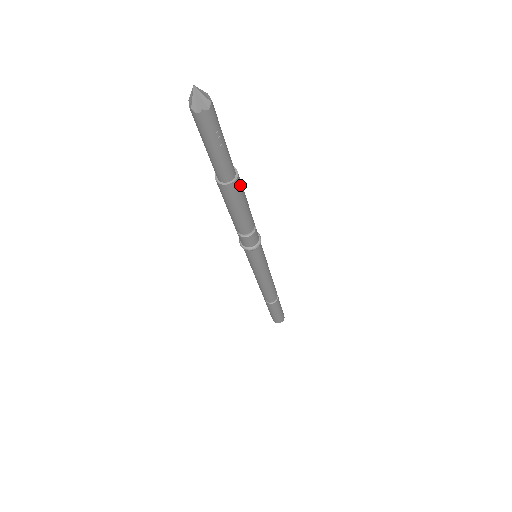
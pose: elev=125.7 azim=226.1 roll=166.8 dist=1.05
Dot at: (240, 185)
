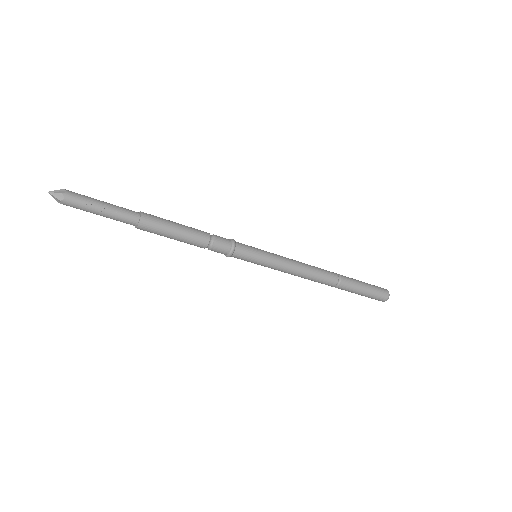
Dot at: (151, 221)
